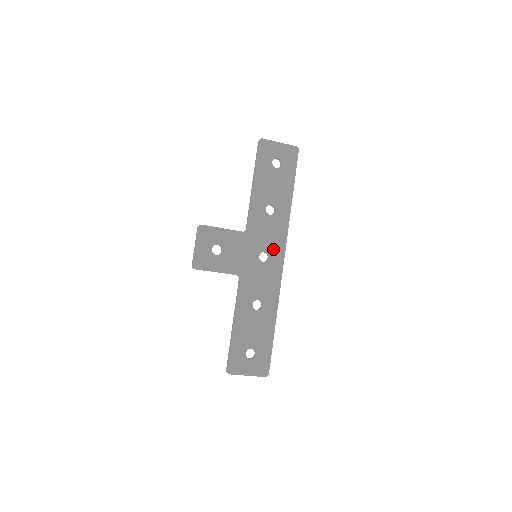
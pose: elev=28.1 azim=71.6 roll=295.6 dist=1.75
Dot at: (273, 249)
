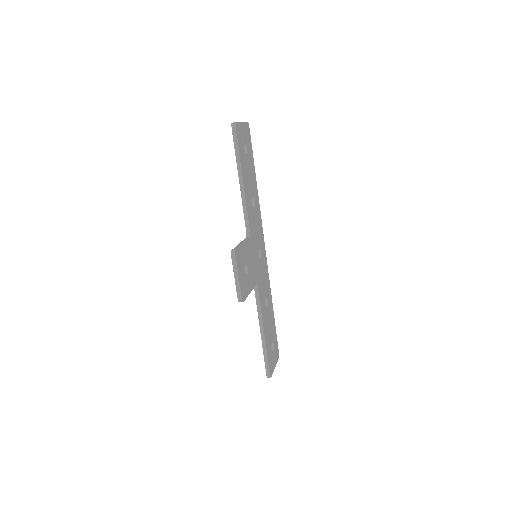
Dot at: (261, 241)
